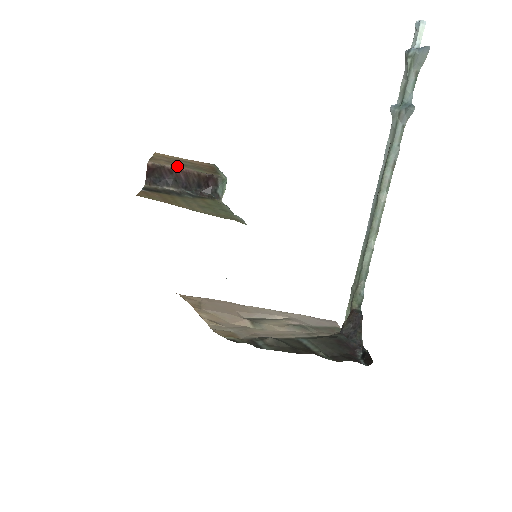
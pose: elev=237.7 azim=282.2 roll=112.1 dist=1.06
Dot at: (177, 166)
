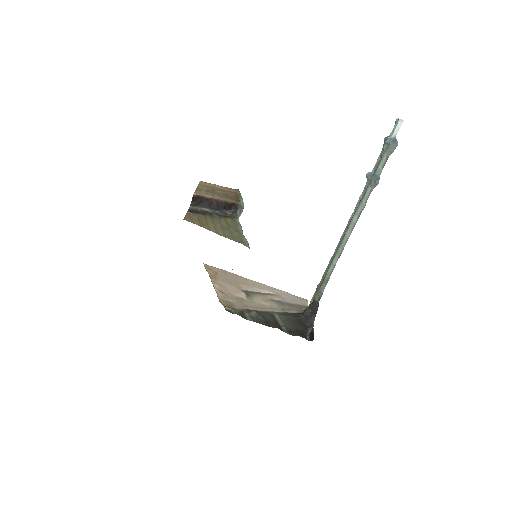
Dot at: (212, 196)
